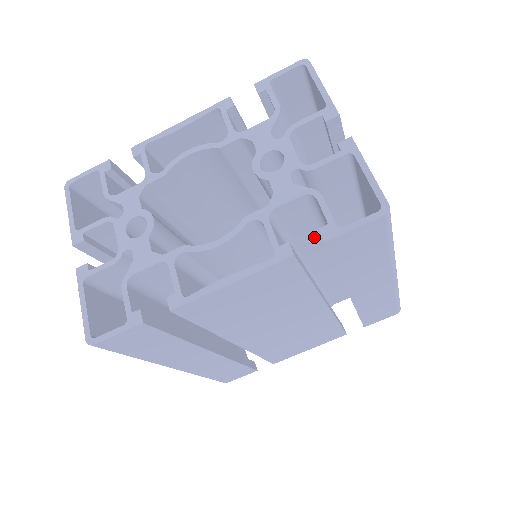
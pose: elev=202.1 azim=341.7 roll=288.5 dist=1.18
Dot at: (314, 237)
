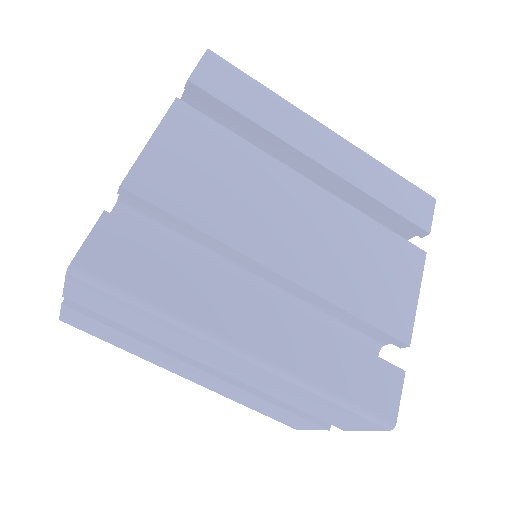
Dot at: occluded
